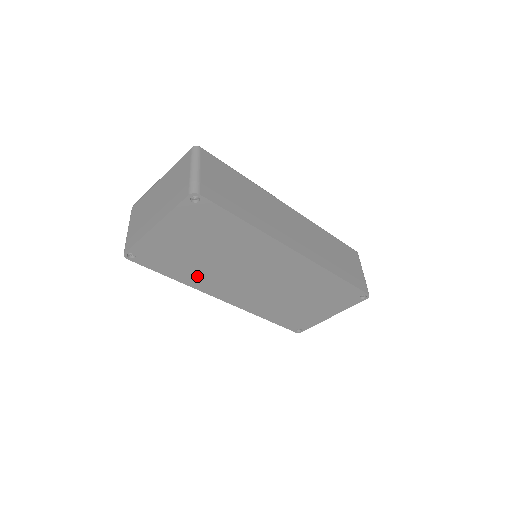
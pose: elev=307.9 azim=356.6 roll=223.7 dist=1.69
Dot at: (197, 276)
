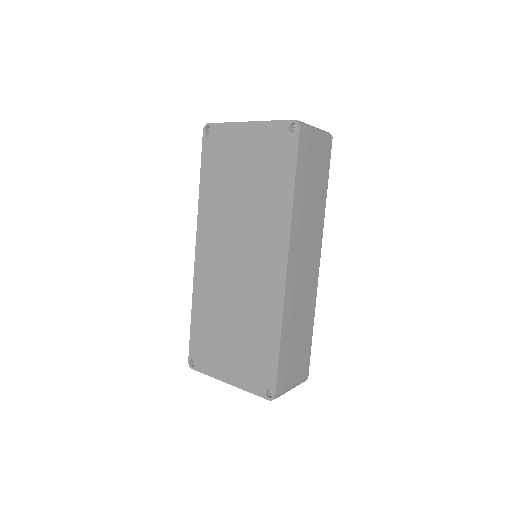
Dot at: (213, 201)
